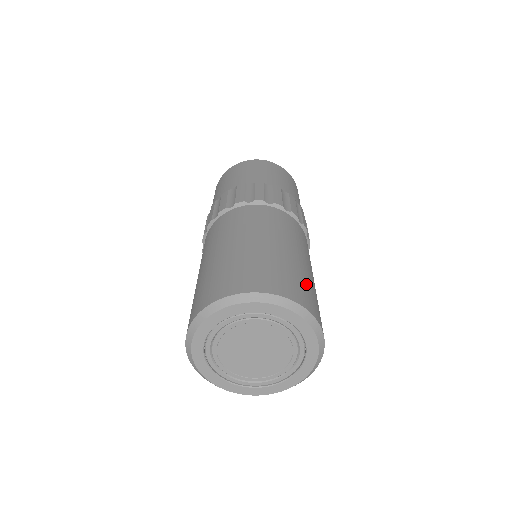
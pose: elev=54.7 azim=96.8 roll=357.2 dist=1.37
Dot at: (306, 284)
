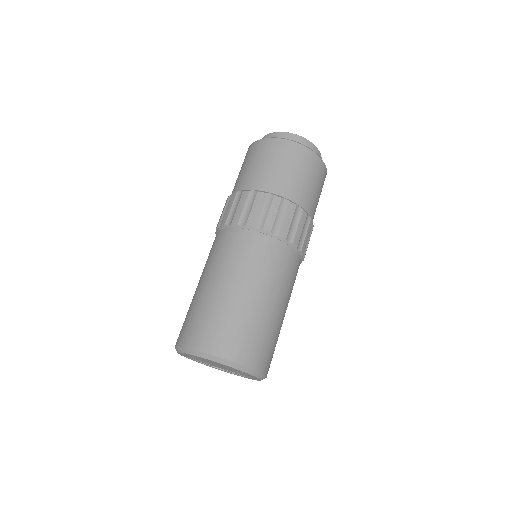
Dot at: (275, 344)
